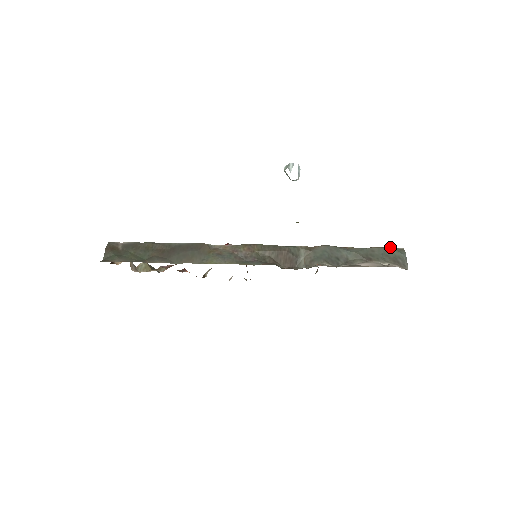
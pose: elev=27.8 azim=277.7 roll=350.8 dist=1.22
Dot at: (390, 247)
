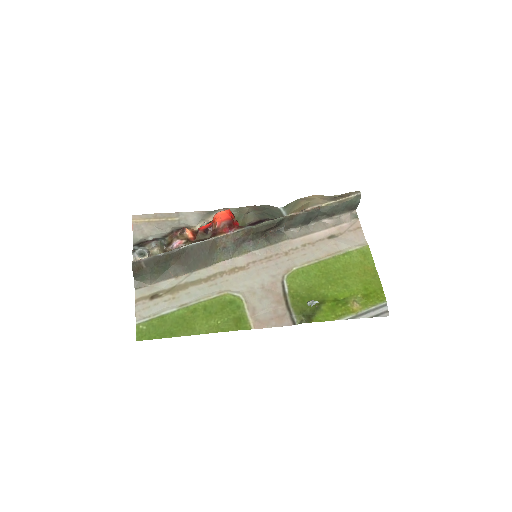
Dot at: (351, 199)
